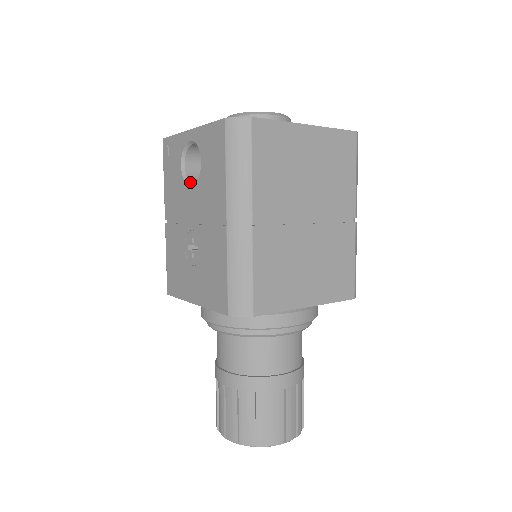
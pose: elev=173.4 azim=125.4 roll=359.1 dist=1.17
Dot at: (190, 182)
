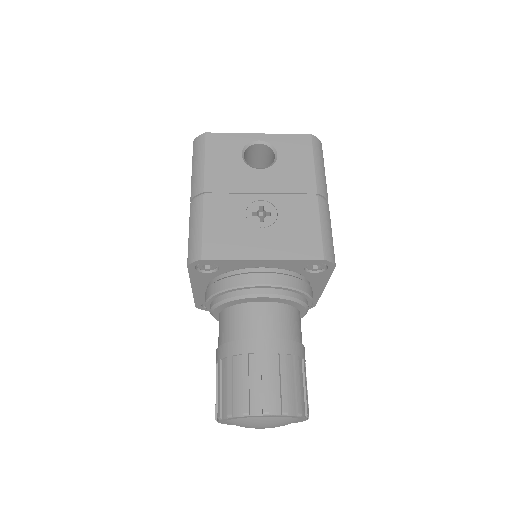
Dot at: occluded
